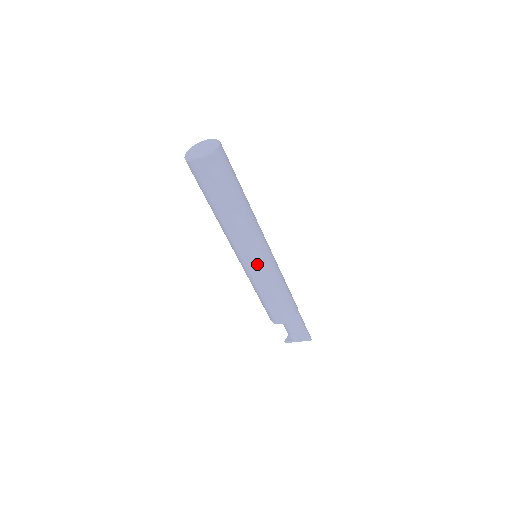
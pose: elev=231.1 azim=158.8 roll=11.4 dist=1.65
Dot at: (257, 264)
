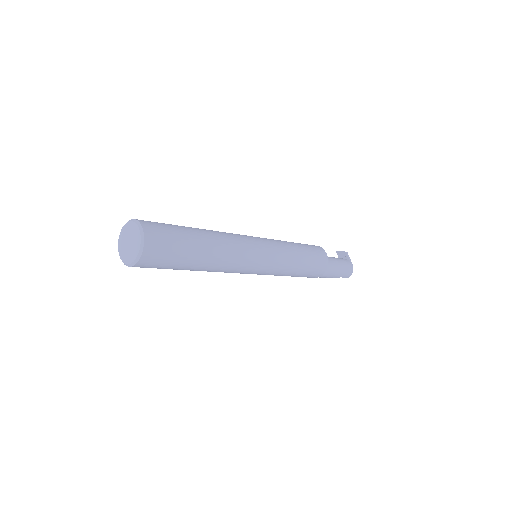
Dot at: occluded
